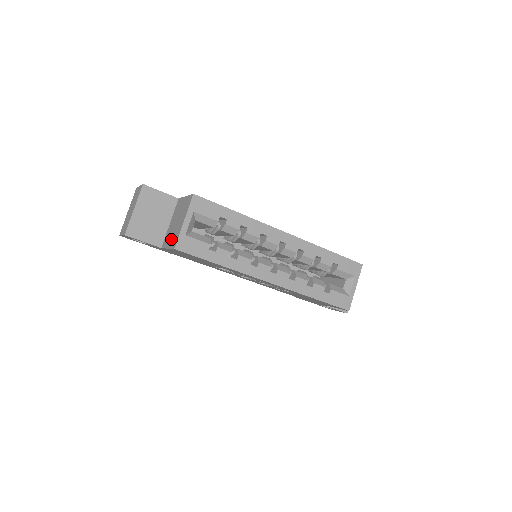
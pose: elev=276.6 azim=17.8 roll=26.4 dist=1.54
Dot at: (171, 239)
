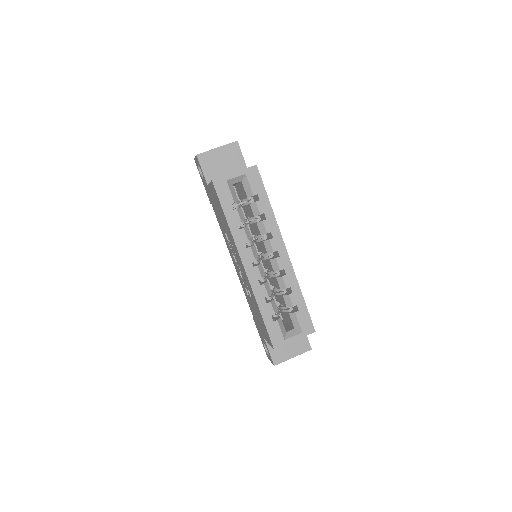
Dot at: occluded
